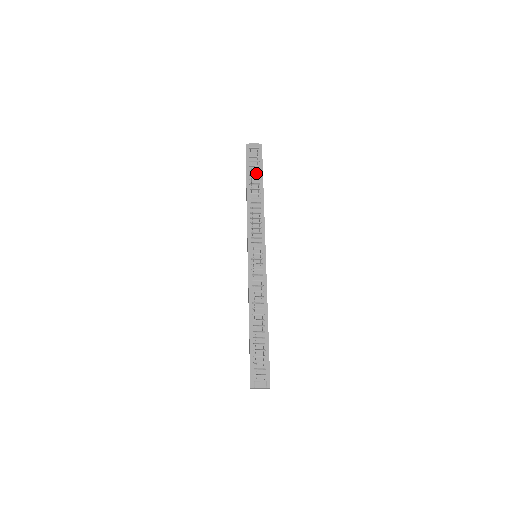
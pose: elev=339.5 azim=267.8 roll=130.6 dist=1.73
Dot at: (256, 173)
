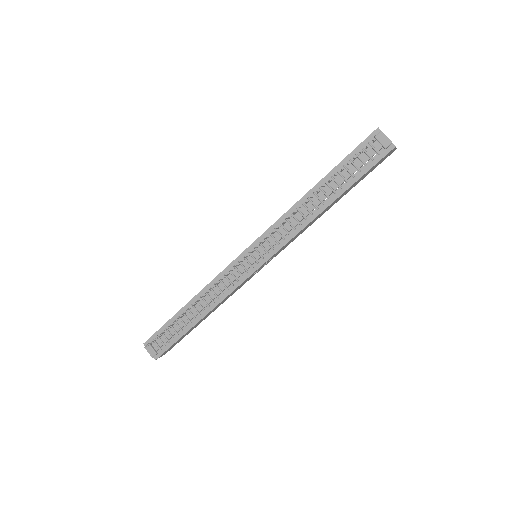
Dot at: (347, 176)
